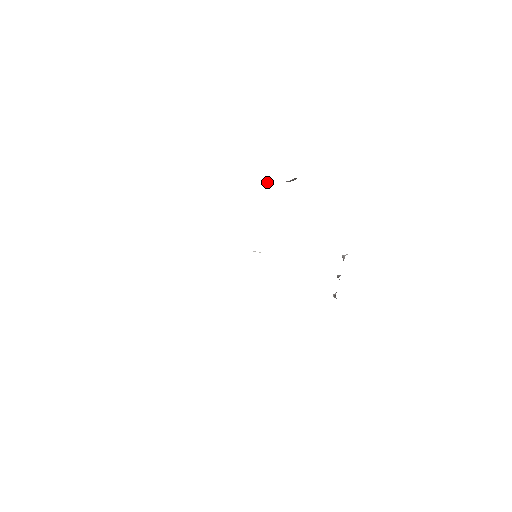
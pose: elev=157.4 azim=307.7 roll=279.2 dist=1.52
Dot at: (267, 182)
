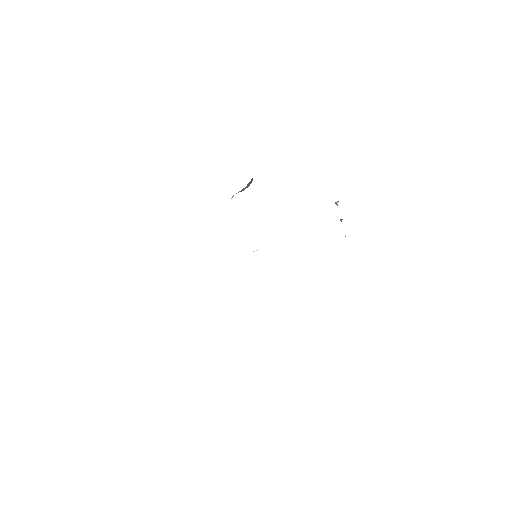
Dot at: (231, 198)
